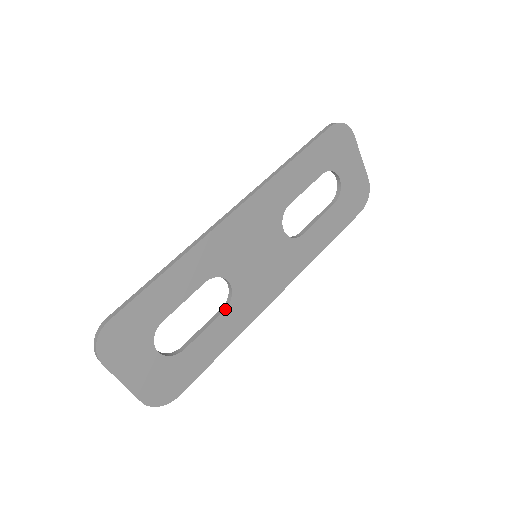
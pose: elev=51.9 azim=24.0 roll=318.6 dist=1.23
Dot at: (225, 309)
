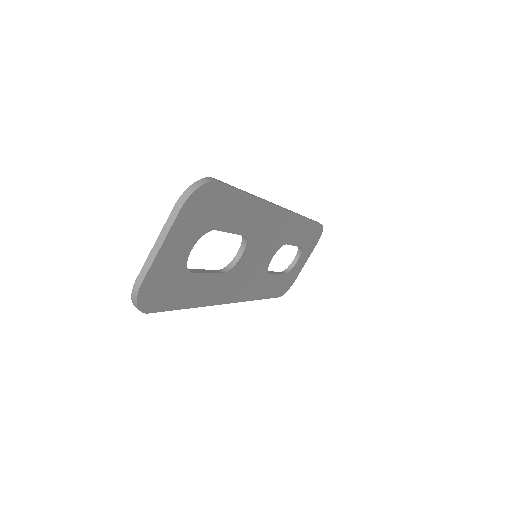
Dot at: (223, 272)
